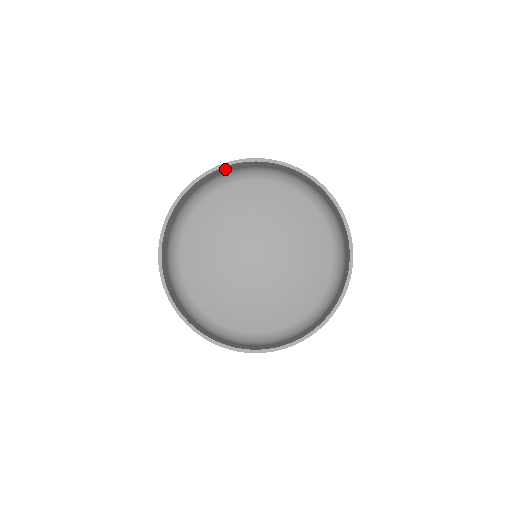
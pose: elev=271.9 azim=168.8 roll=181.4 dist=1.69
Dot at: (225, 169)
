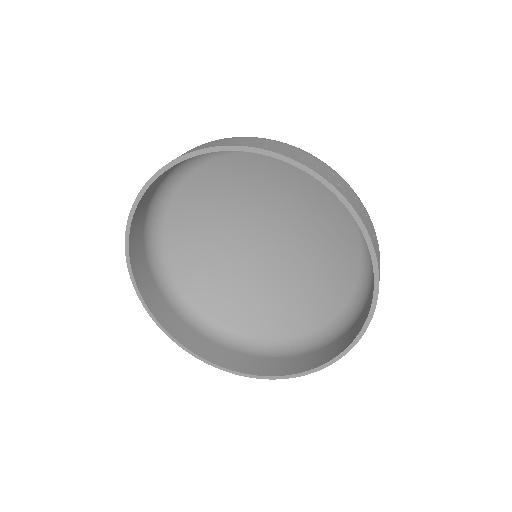
Dot at: occluded
